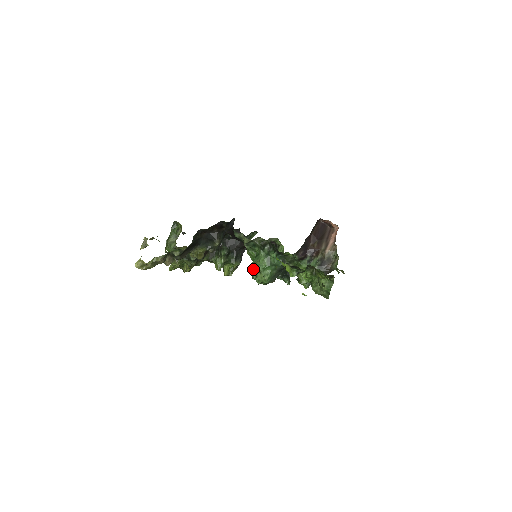
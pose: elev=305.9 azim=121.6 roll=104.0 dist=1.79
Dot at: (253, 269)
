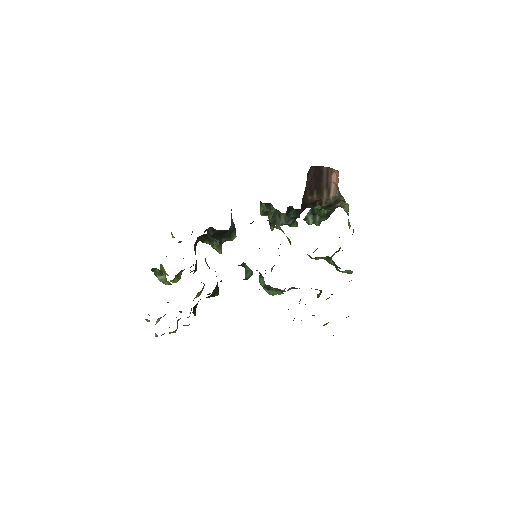
Dot at: occluded
